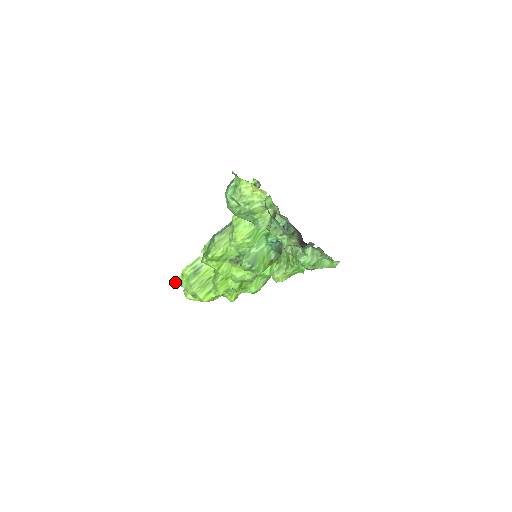
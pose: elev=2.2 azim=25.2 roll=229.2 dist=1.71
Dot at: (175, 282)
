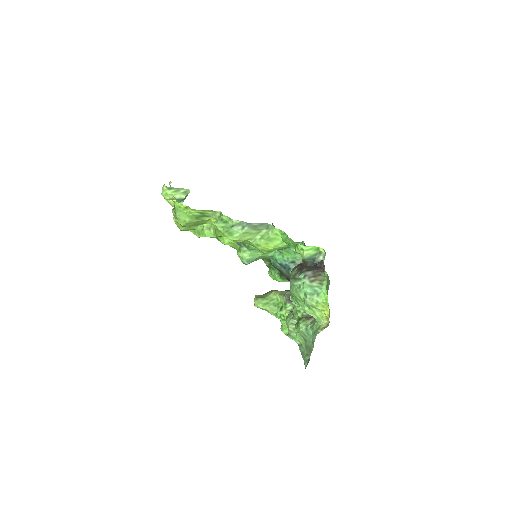
Dot at: occluded
